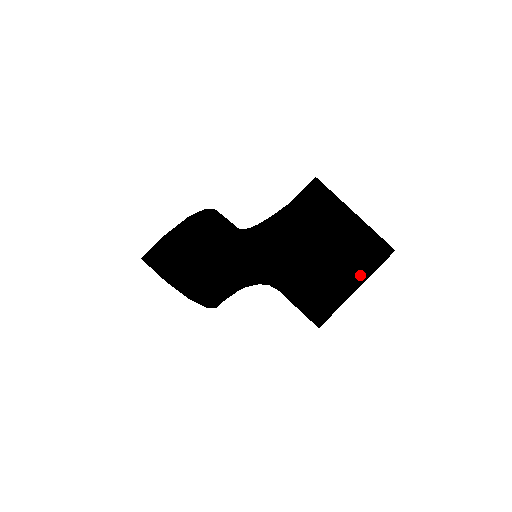
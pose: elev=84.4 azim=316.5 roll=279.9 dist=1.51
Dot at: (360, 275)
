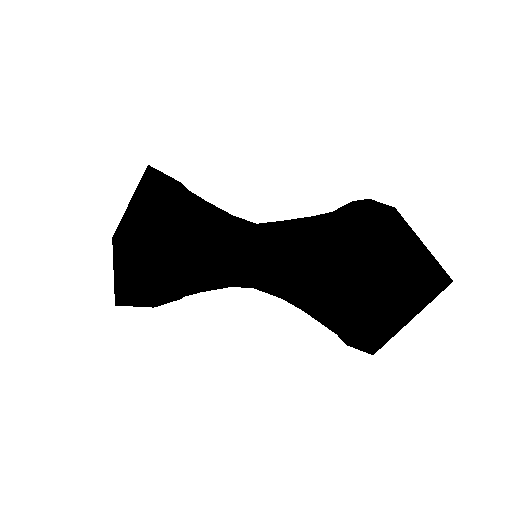
Dot at: (415, 311)
